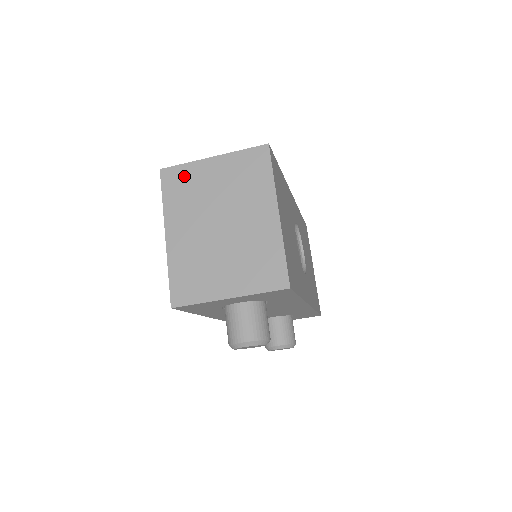
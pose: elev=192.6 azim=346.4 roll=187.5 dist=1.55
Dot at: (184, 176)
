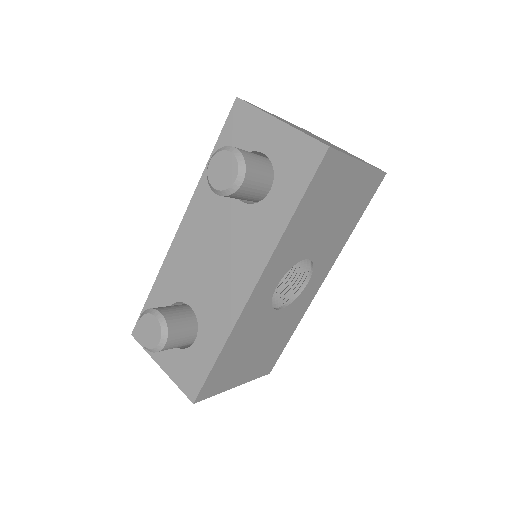
Dot at: (319, 137)
